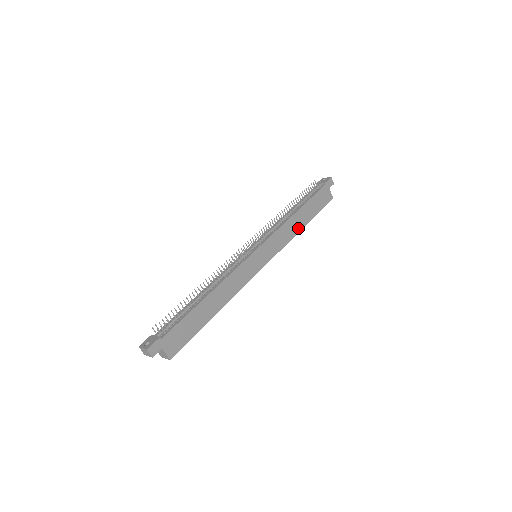
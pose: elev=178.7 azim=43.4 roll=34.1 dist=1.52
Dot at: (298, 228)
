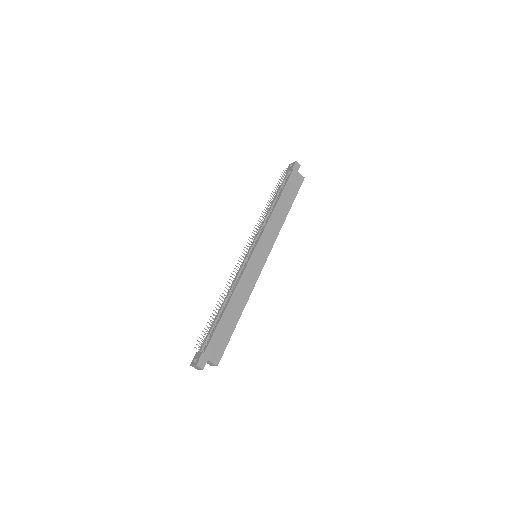
Dot at: (283, 217)
